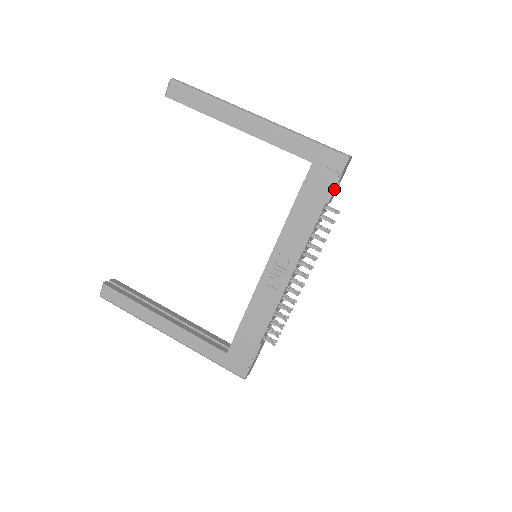
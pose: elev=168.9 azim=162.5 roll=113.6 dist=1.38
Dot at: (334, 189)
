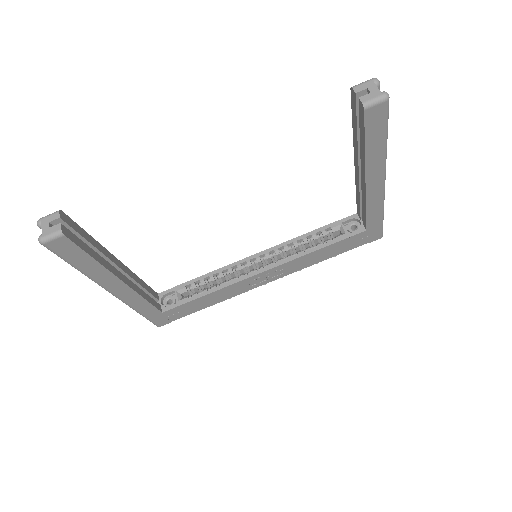
Dot at: occluded
